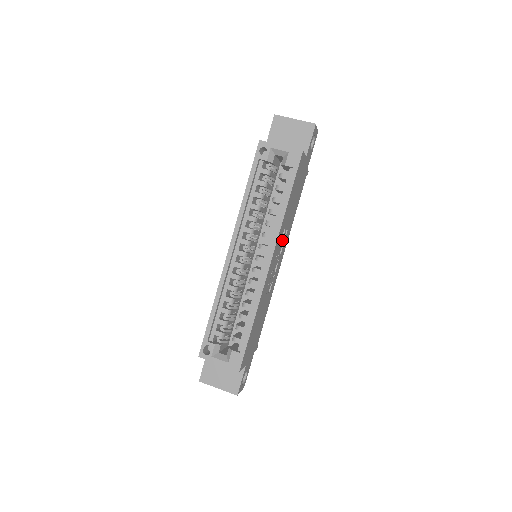
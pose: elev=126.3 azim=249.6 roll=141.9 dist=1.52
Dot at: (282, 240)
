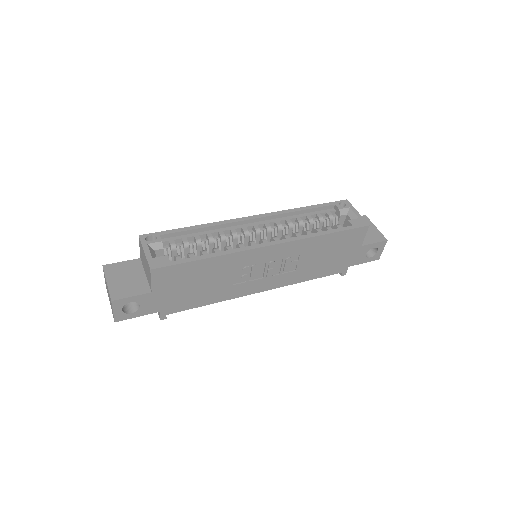
Dot at: (288, 263)
